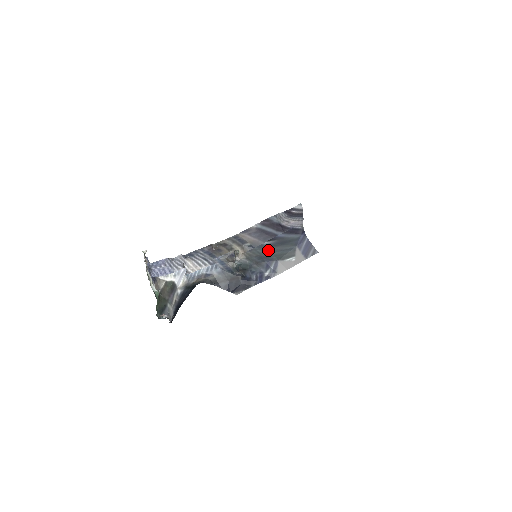
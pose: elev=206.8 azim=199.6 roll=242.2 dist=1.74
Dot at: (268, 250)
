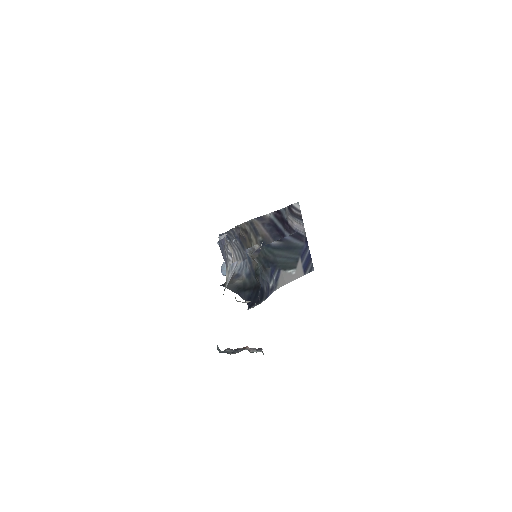
Dot at: (273, 252)
